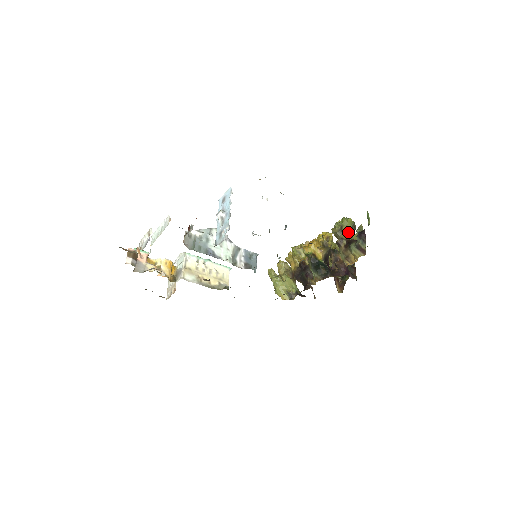
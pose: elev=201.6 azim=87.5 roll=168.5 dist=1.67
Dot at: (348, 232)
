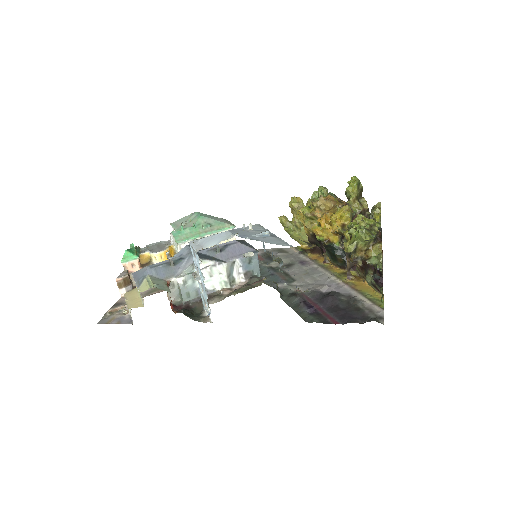
Dot at: (366, 245)
